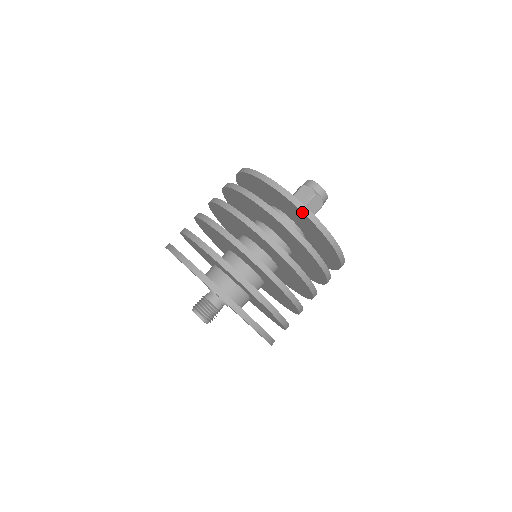
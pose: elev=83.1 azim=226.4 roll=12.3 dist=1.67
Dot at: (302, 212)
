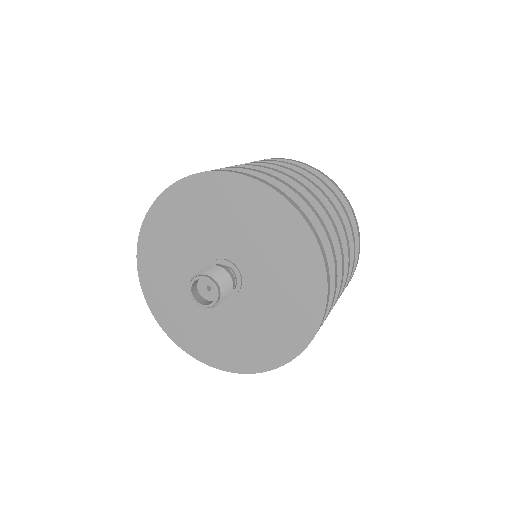
Dot at: (356, 261)
